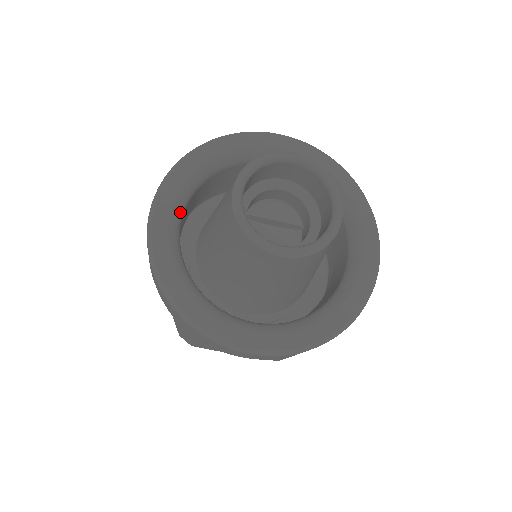
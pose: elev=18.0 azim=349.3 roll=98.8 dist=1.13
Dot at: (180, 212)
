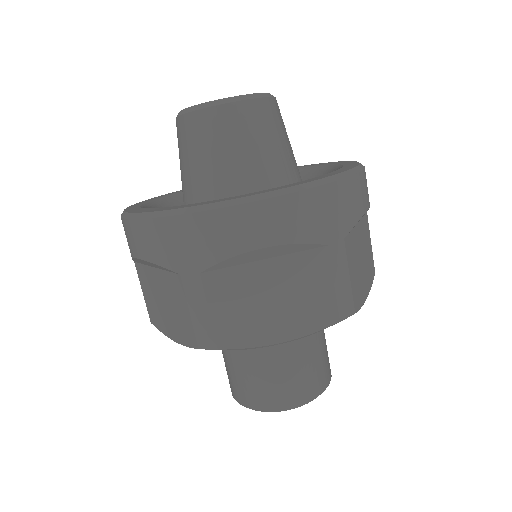
Dot at: occluded
